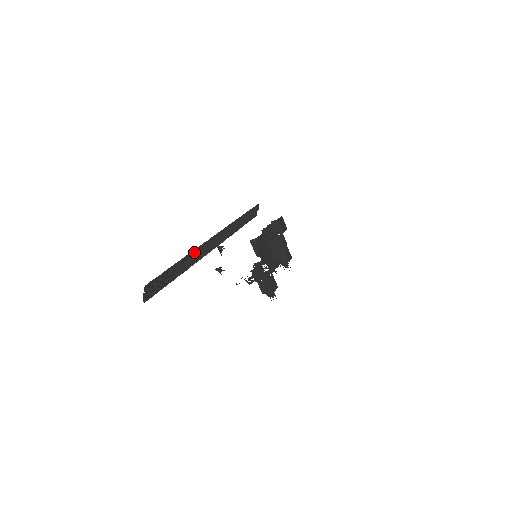
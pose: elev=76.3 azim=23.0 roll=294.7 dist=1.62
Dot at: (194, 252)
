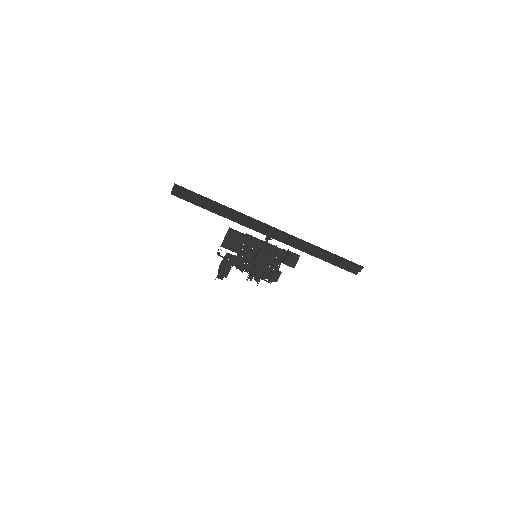
Dot at: (240, 214)
